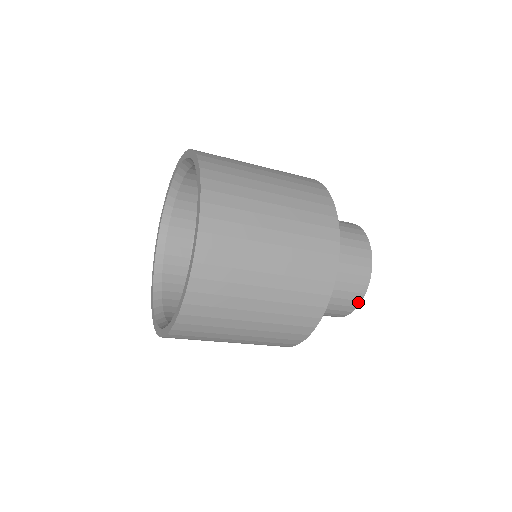
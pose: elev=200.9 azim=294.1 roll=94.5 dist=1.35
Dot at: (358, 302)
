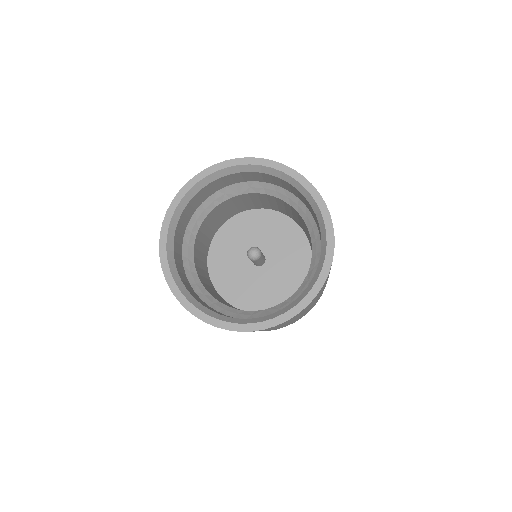
Dot at: occluded
